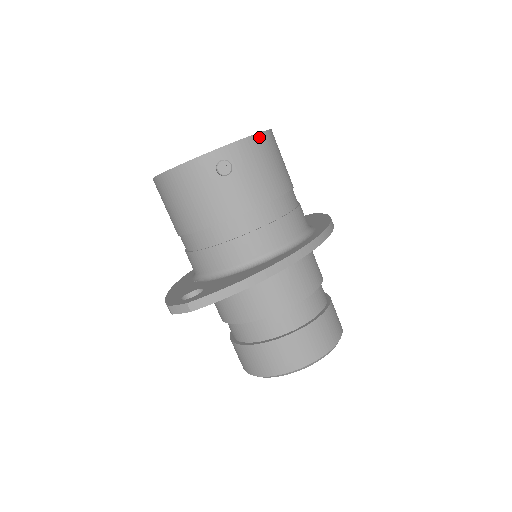
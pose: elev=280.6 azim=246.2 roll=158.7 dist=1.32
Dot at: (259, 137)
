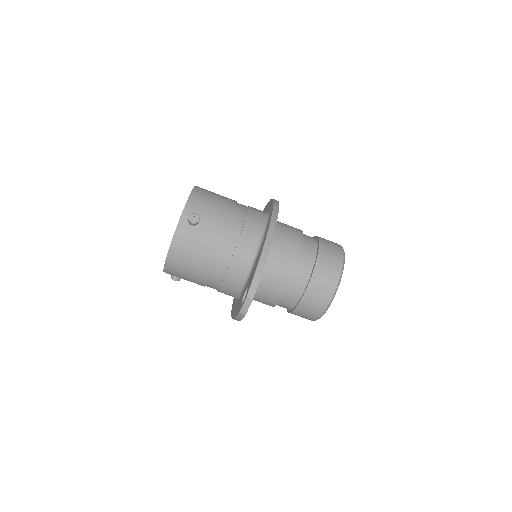
Dot at: (194, 192)
